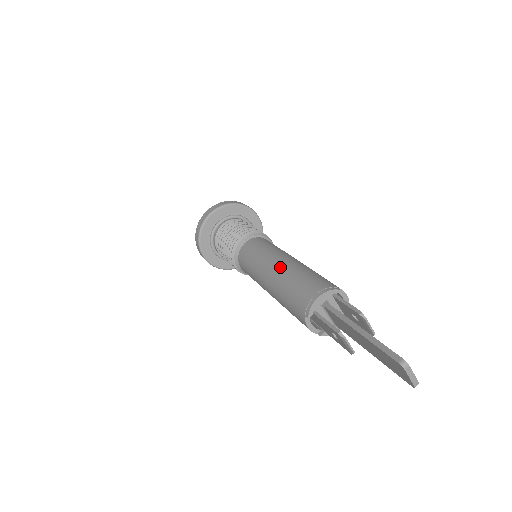
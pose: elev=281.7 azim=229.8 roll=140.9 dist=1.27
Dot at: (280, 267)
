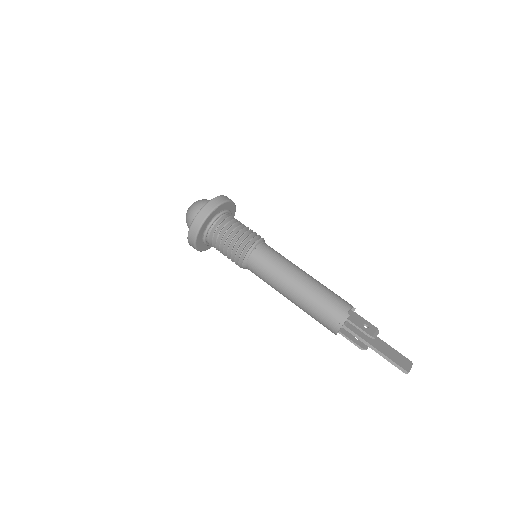
Dot at: (296, 296)
